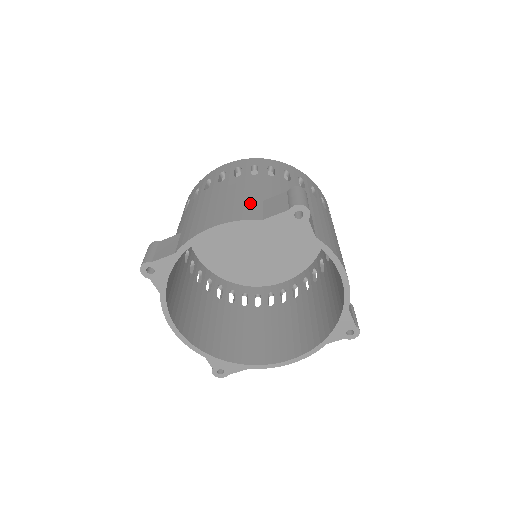
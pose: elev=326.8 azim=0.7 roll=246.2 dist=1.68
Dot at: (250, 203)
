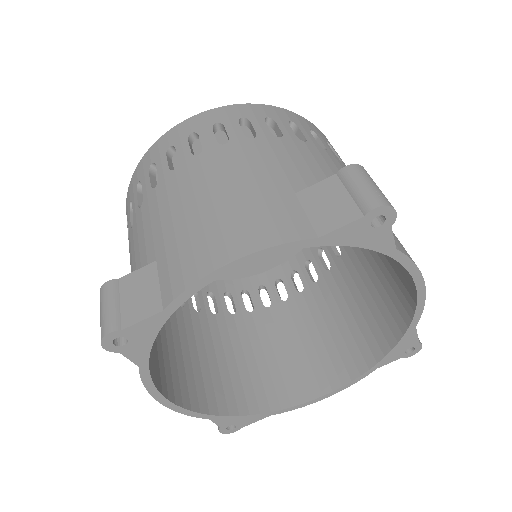
Dot at: (278, 202)
